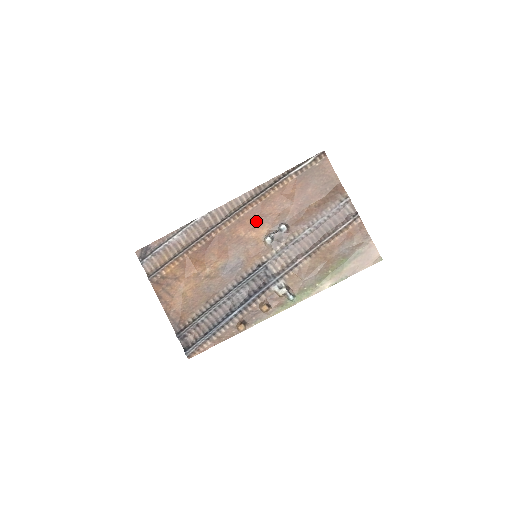
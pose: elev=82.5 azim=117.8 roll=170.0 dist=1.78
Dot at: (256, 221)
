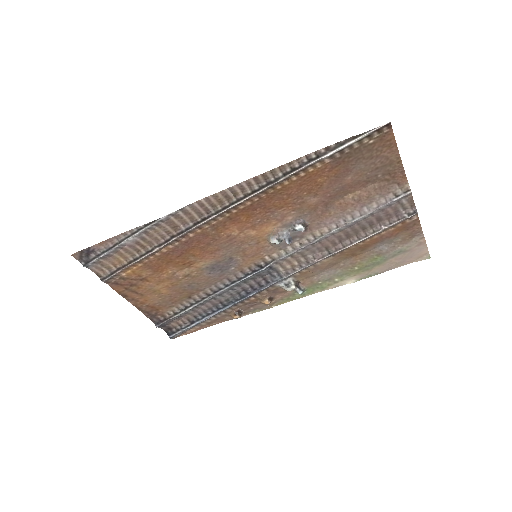
Dot at: (257, 218)
